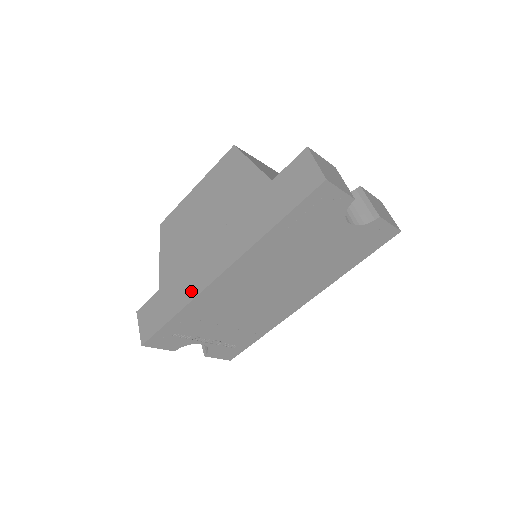
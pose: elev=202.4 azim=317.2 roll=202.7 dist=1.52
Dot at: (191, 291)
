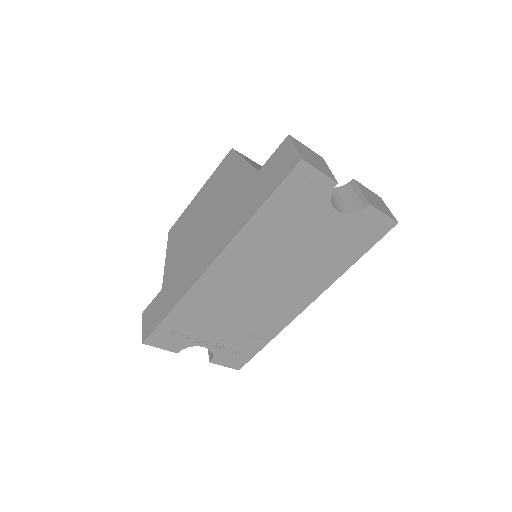
Dot at: (186, 285)
